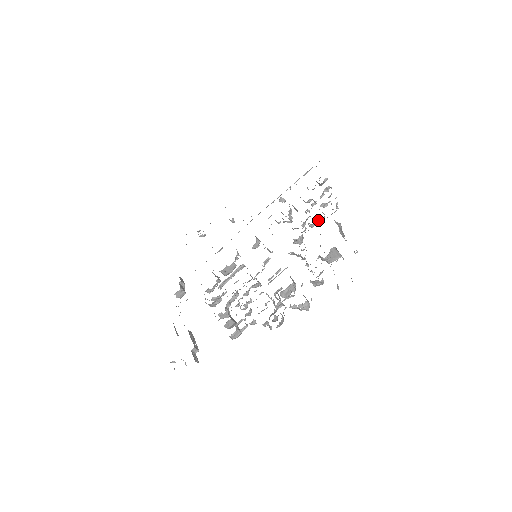
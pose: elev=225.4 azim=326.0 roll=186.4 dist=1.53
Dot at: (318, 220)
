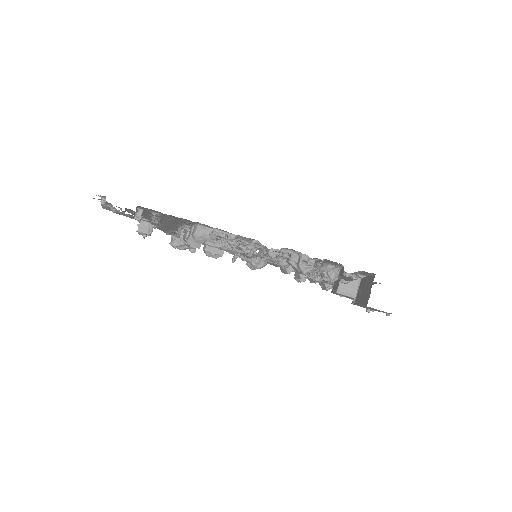
Dot at: occluded
